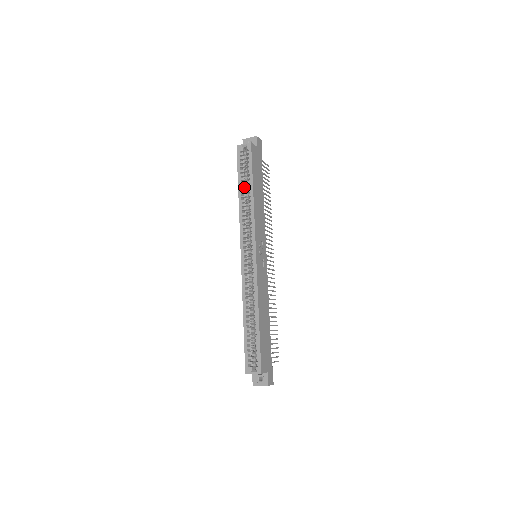
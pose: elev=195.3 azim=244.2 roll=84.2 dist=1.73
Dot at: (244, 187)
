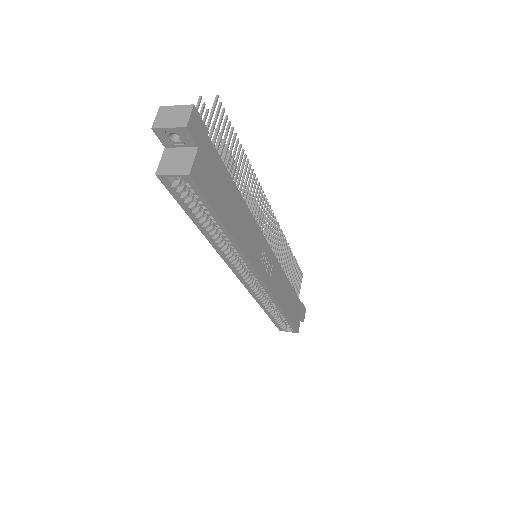
Dot at: (208, 225)
